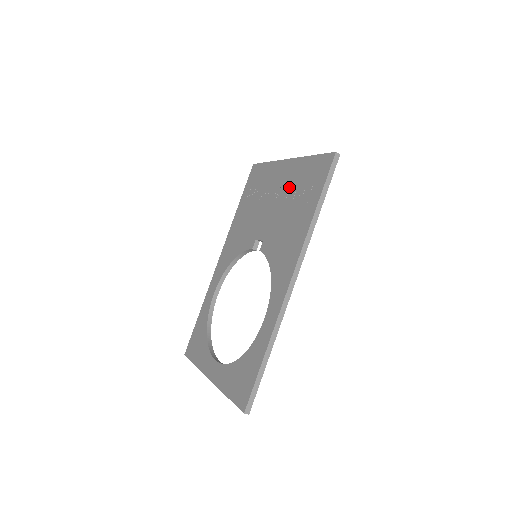
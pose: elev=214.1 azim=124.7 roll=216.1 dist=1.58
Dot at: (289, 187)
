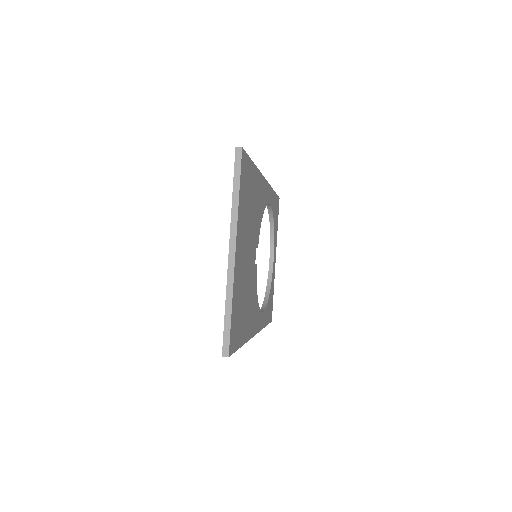
Dot at: occluded
